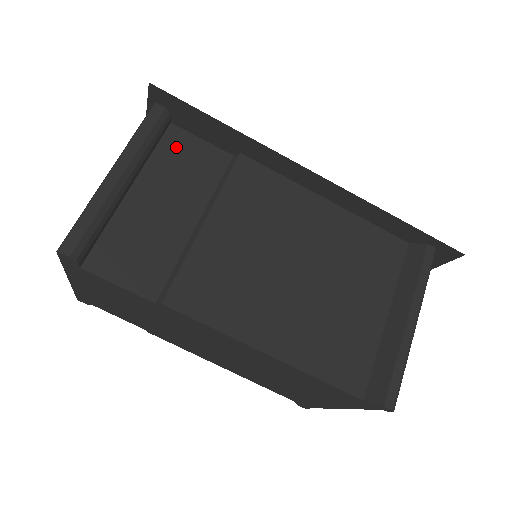
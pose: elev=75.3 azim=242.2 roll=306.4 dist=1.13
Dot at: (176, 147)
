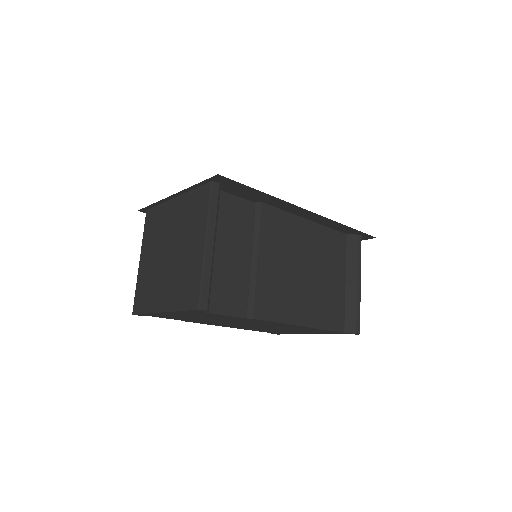
Dot at: (224, 207)
